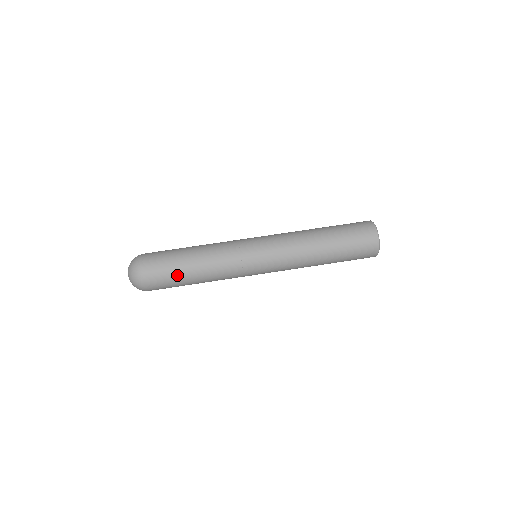
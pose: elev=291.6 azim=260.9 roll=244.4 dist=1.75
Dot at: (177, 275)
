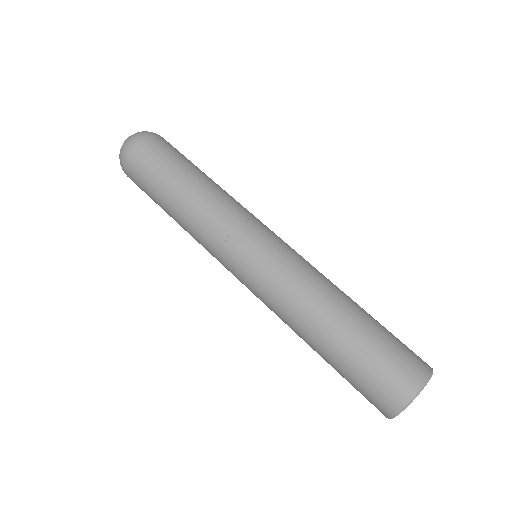
Dot at: (175, 164)
